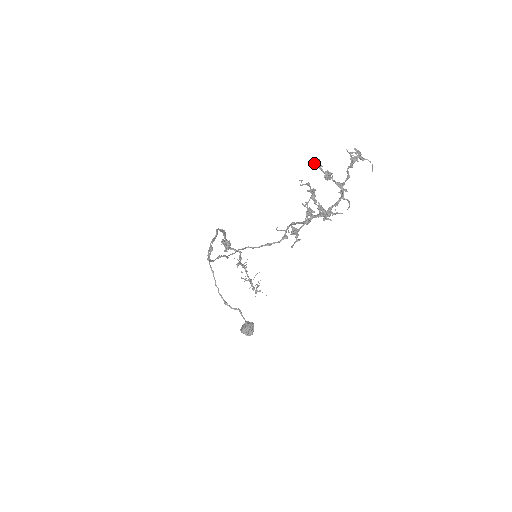
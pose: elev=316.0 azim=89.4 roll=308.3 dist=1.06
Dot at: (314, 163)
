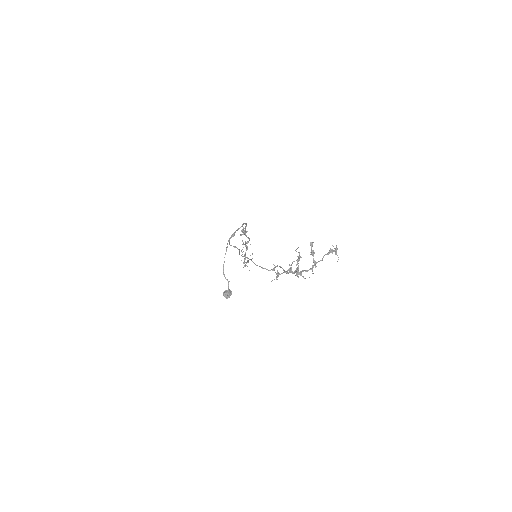
Dot at: (310, 243)
